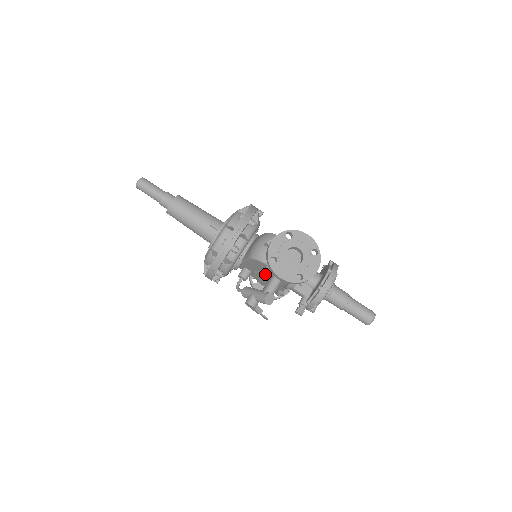
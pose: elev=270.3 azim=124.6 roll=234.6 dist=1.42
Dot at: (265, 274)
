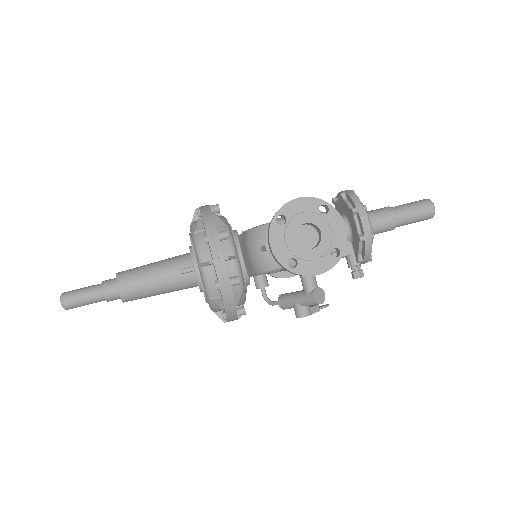
Dot at: occluded
